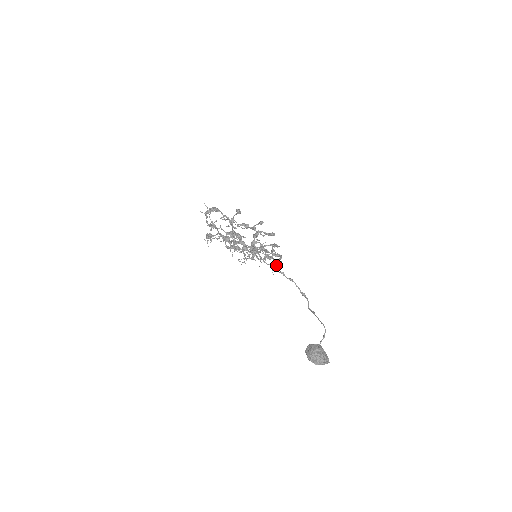
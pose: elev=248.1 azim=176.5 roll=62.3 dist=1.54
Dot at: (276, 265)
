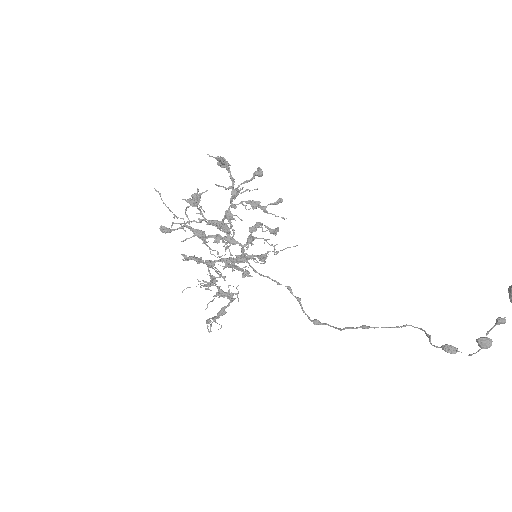
Dot at: (218, 316)
